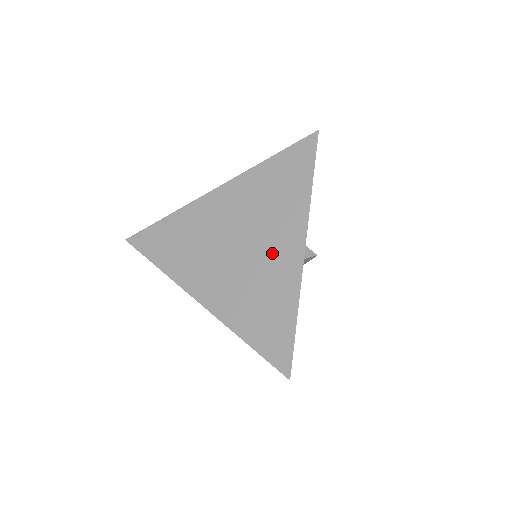
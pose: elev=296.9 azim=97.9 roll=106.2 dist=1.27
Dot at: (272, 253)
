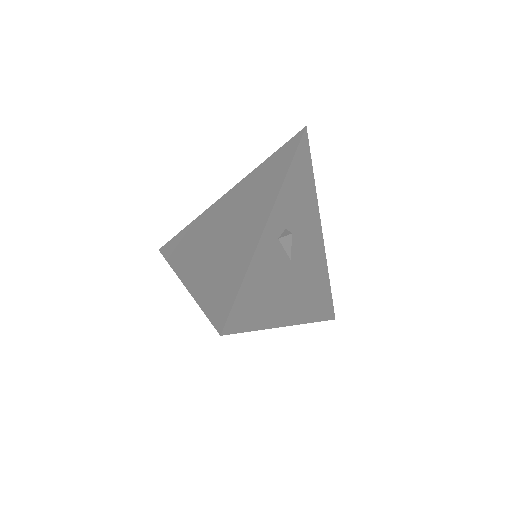
Dot at: (244, 228)
